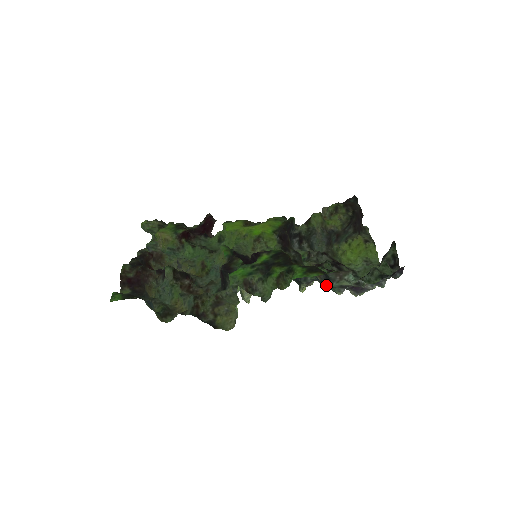
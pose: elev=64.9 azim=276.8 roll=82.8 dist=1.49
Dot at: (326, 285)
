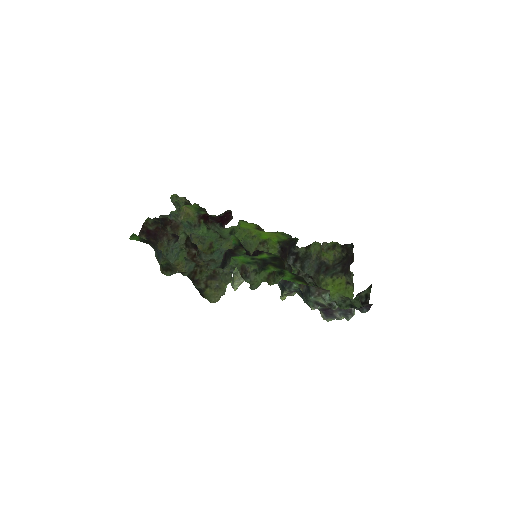
Dot at: (305, 298)
